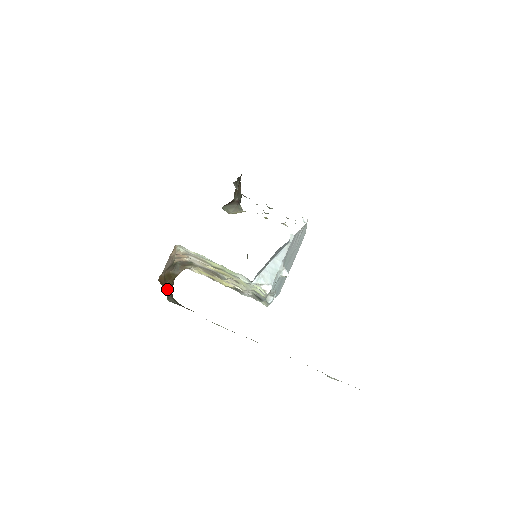
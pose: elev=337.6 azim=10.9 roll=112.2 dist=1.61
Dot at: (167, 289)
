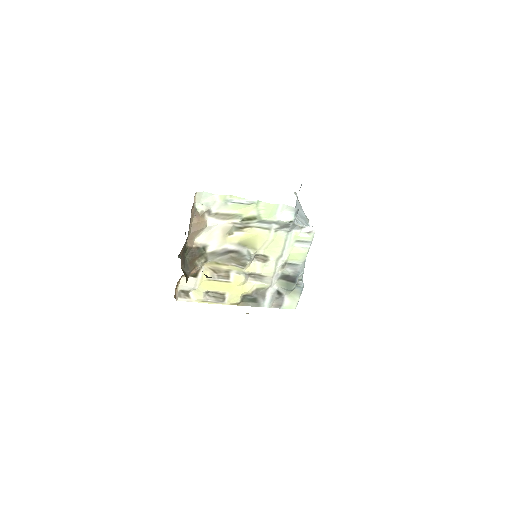
Dot at: occluded
